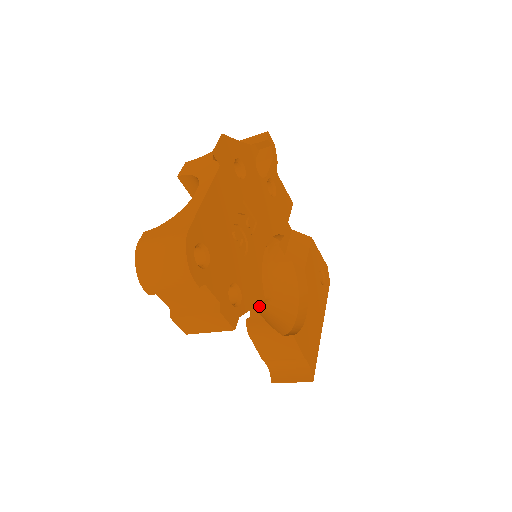
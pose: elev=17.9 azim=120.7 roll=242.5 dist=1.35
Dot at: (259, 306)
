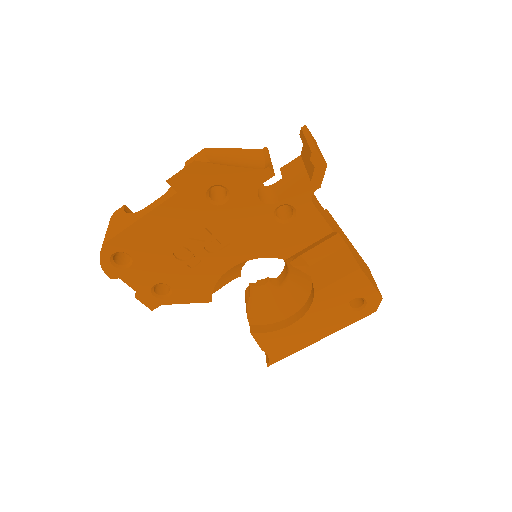
Dot at: (262, 286)
